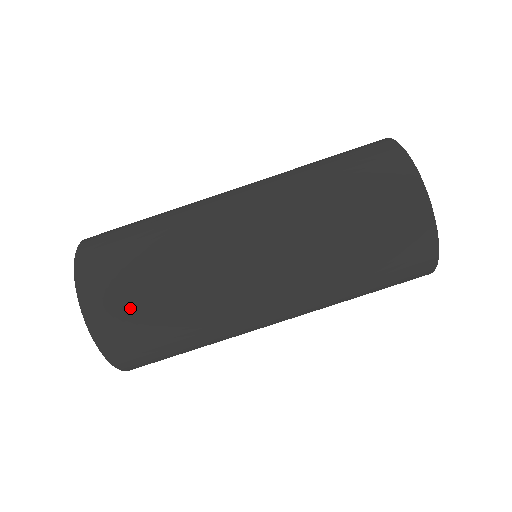
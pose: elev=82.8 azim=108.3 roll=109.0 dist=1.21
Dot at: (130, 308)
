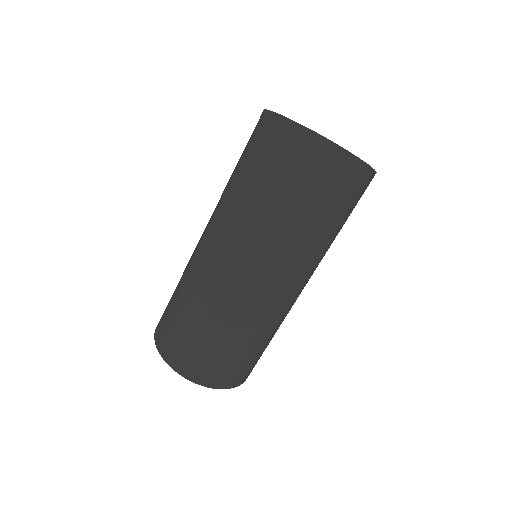
Dot at: (171, 326)
